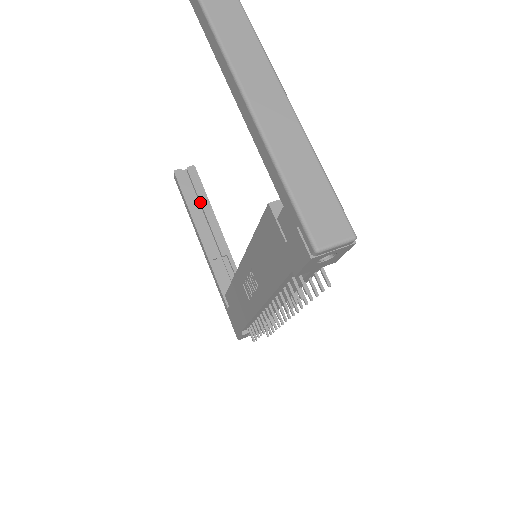
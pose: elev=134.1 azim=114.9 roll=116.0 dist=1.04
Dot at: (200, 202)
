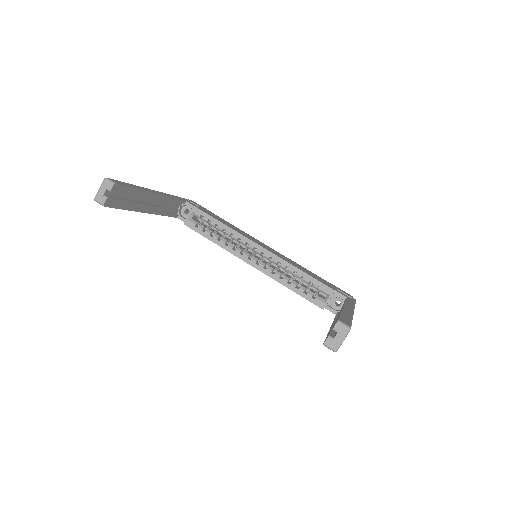
Dot at: occluded
